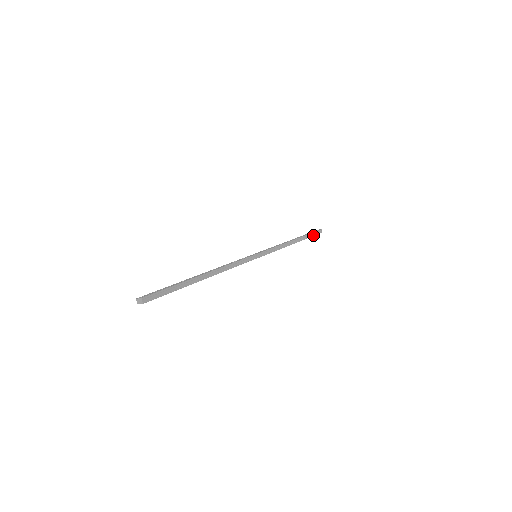
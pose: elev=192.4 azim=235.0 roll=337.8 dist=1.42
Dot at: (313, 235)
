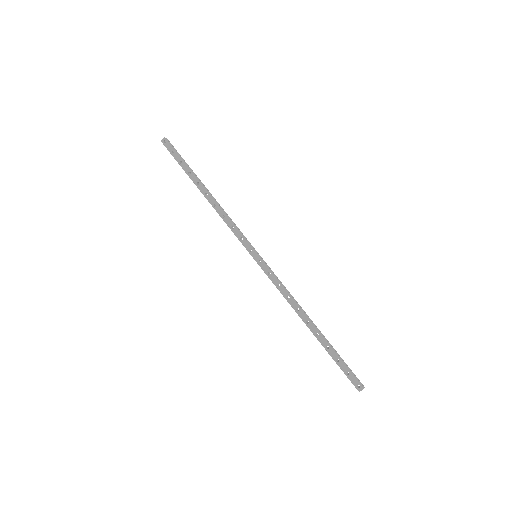
Dot at: (344, 363)
